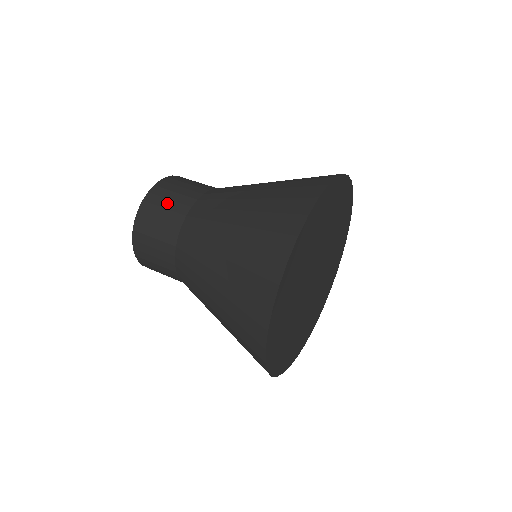
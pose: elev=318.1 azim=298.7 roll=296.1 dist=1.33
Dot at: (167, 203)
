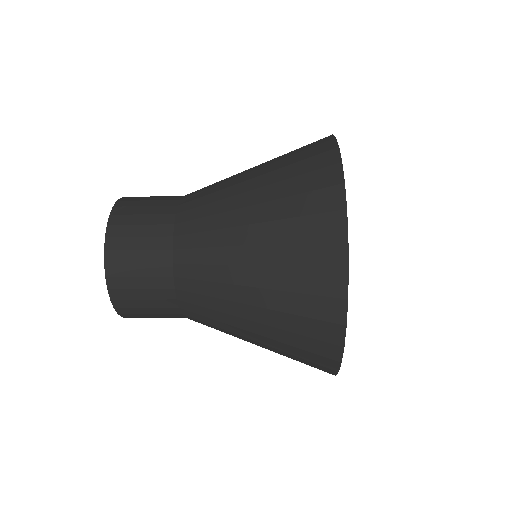
Dot at: (144, 209)
